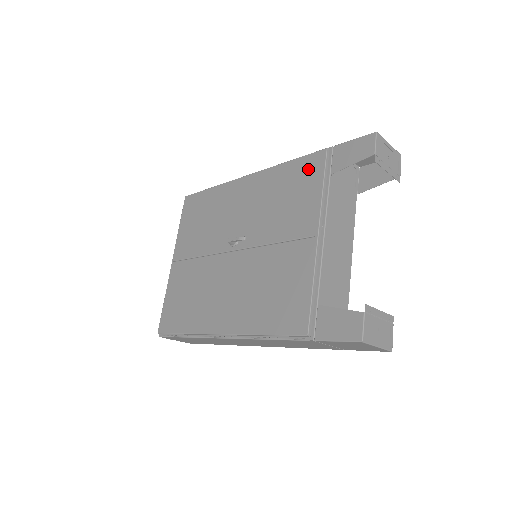
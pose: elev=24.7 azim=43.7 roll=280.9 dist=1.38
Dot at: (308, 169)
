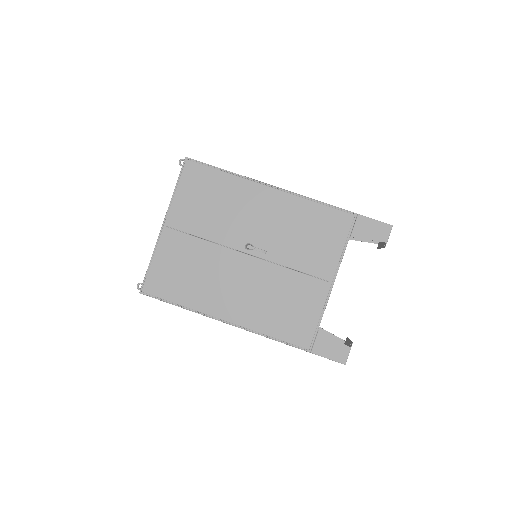
Dot at: (335, 223)
